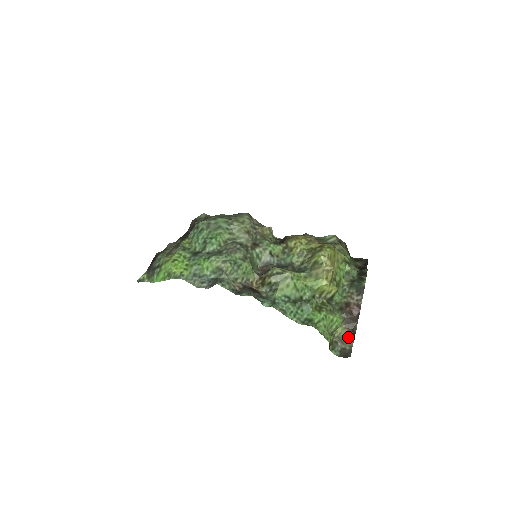
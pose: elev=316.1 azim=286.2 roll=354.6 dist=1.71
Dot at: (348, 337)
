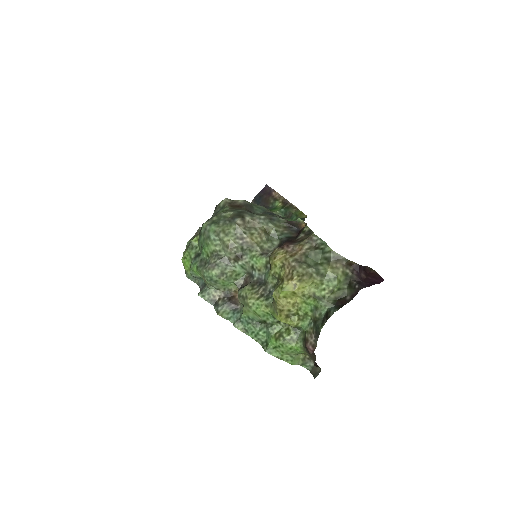
Dot at: occluded
